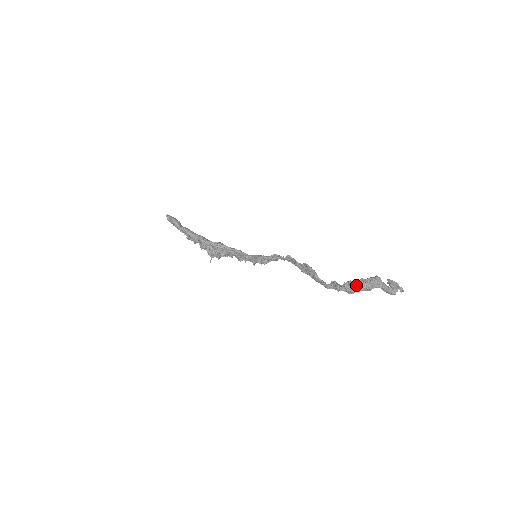
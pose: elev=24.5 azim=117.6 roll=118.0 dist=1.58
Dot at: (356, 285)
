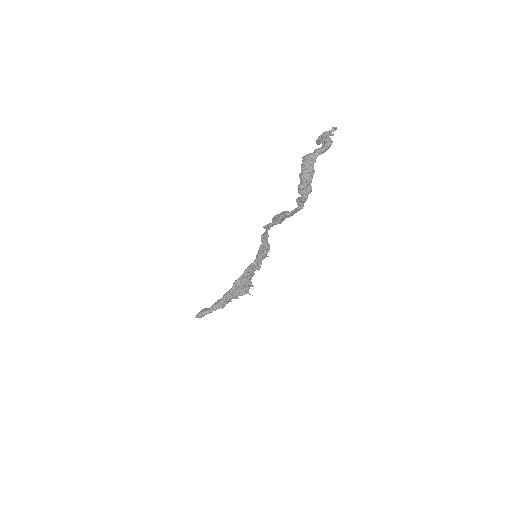
Dot at: (303, 184)
